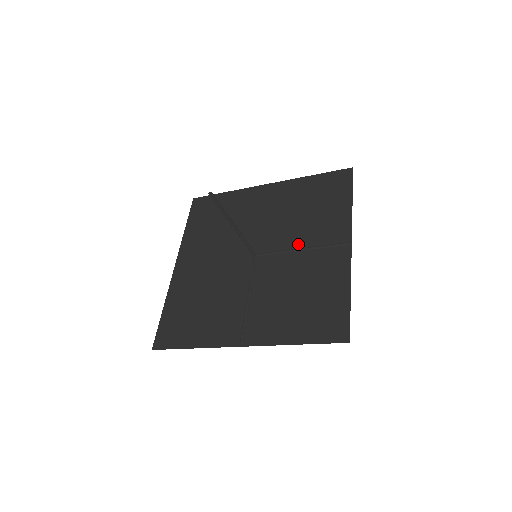
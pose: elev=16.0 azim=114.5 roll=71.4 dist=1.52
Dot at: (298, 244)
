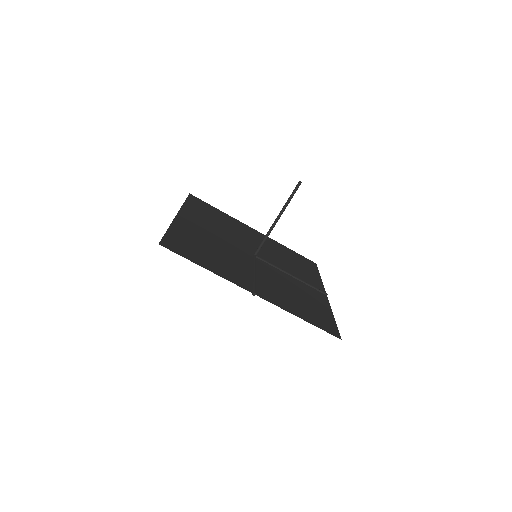
Dot at: (288, 271)
